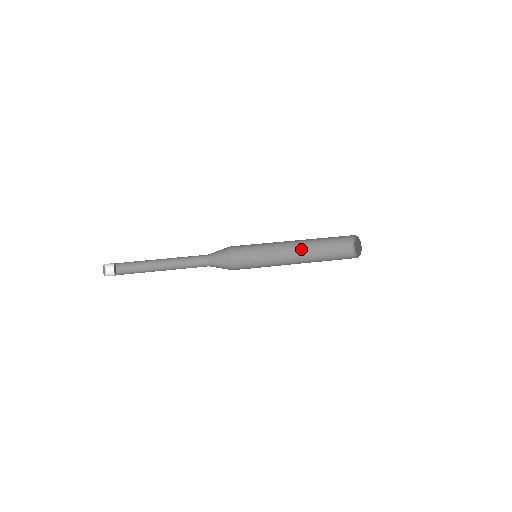
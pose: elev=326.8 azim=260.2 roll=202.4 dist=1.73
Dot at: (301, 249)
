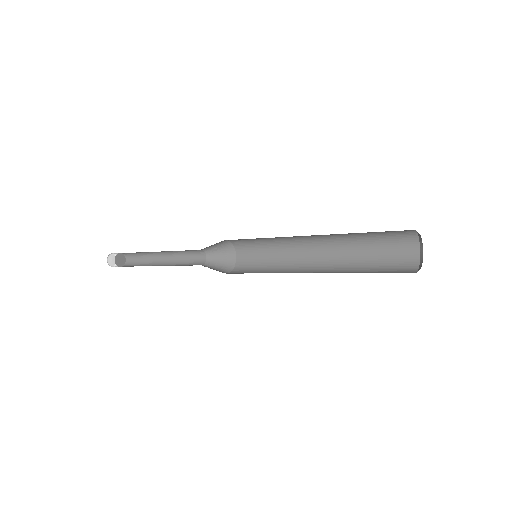
Dot at: (331, 260)
